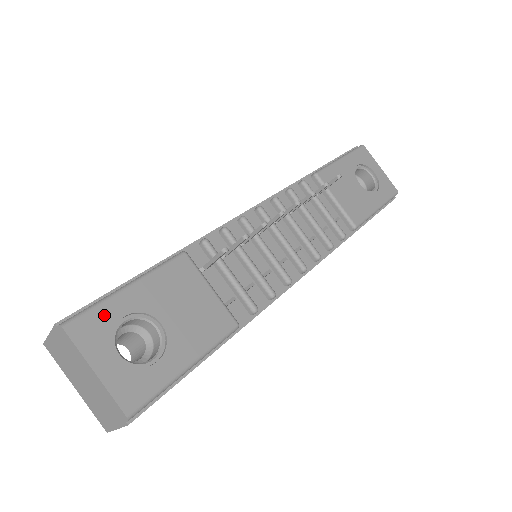
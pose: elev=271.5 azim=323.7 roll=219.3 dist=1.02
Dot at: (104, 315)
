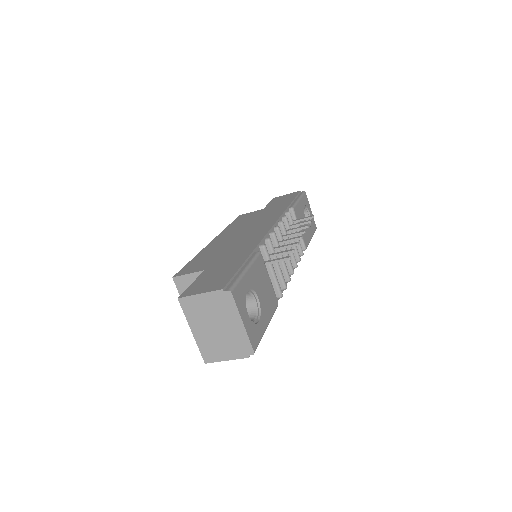
Dot at: (242, 288)
